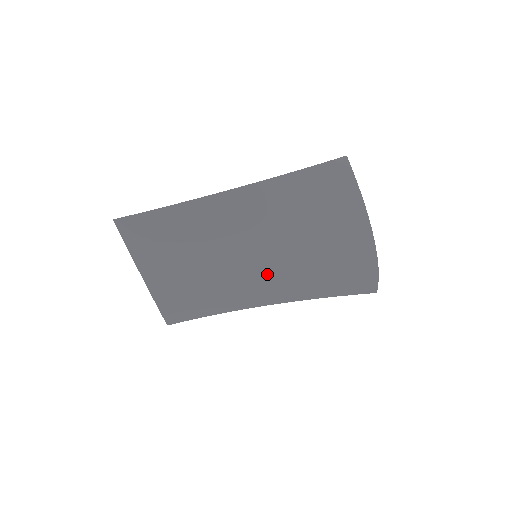
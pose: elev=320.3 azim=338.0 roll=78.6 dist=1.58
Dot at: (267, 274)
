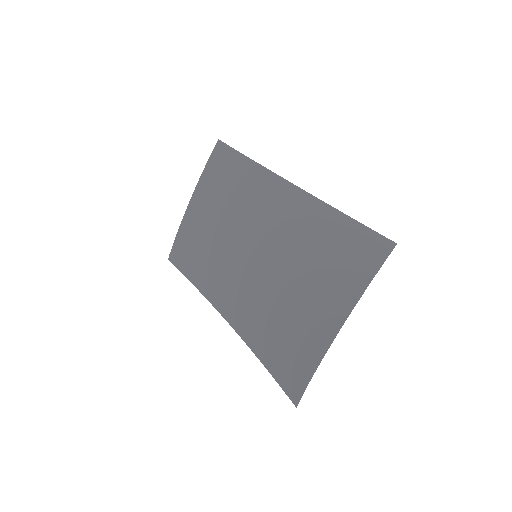
Dot at: (248, 282)
